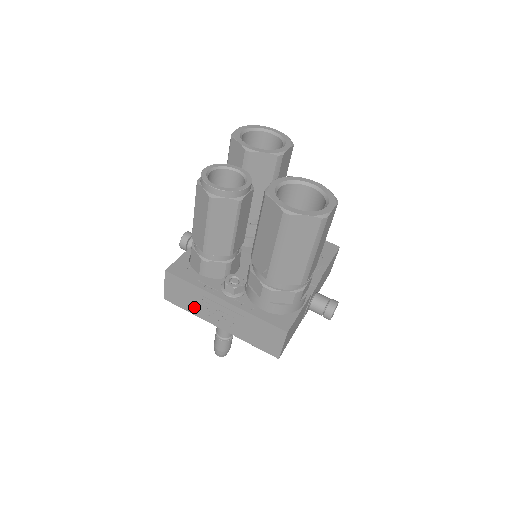
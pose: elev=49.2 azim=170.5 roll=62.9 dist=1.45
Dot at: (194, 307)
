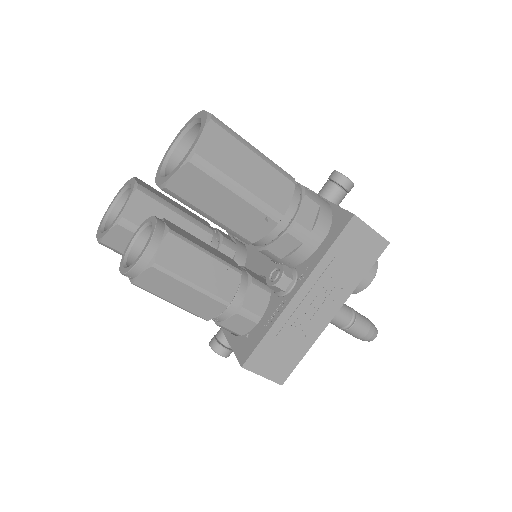
Dot at: (300, 343)
